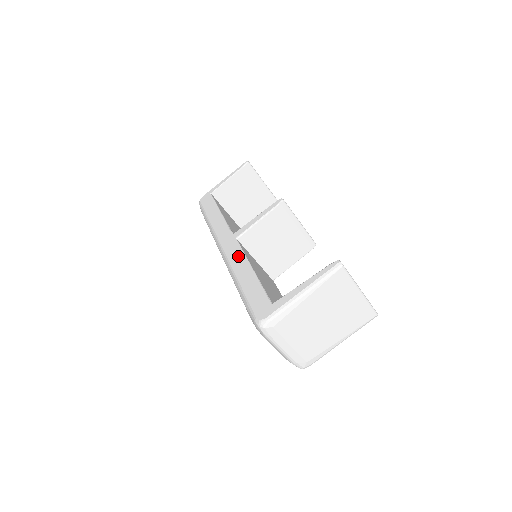
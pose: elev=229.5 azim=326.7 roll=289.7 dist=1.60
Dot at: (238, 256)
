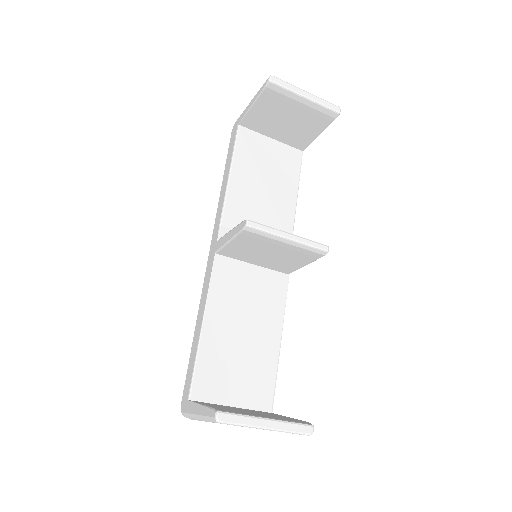
Dot at: (205, 289)
